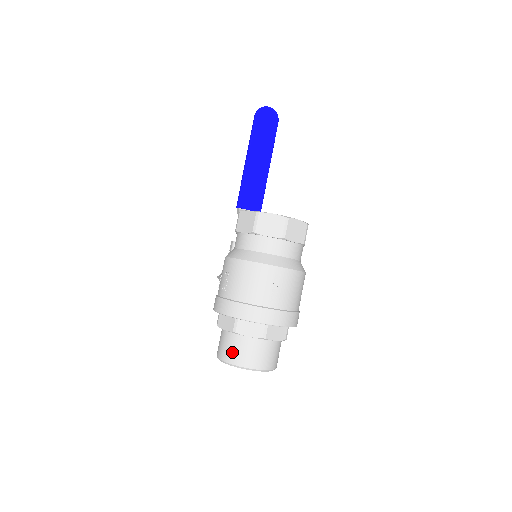
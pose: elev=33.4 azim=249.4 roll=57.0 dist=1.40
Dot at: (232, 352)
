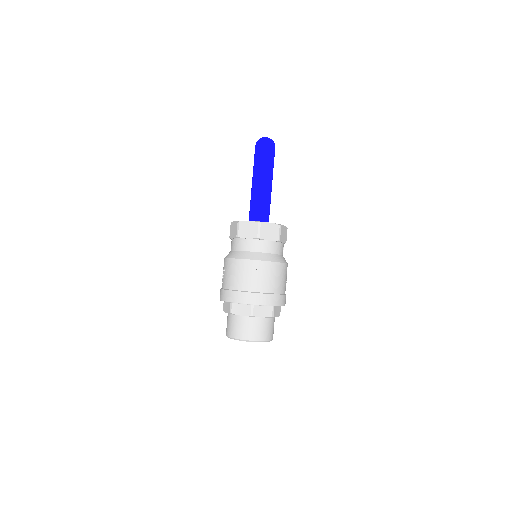
Dot at: (232, 329)
